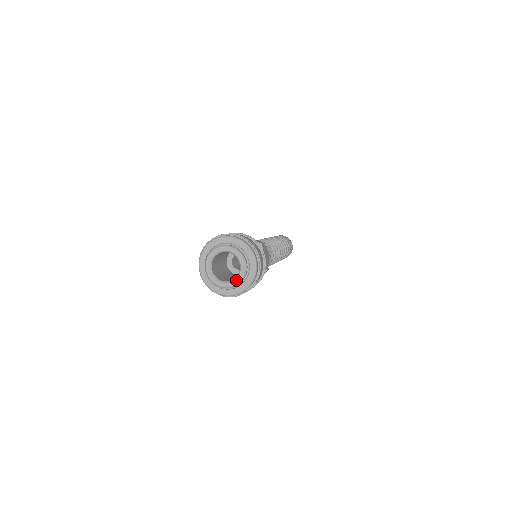
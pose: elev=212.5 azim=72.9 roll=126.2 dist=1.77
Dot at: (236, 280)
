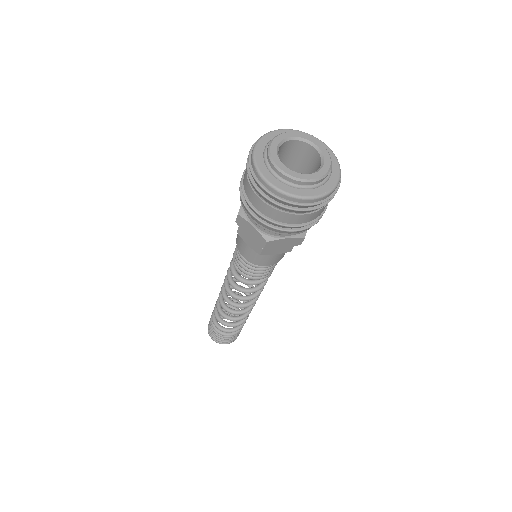
Dot at: (309, 175)
